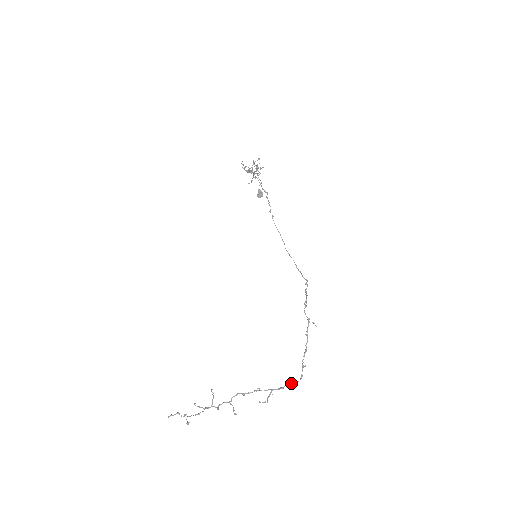
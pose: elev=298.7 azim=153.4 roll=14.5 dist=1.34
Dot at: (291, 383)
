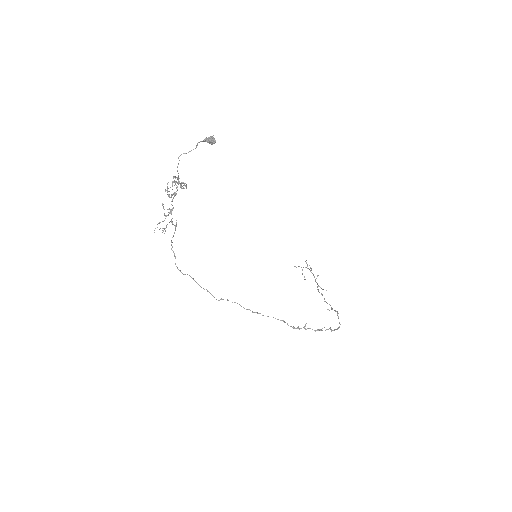
Dot at: occluded
